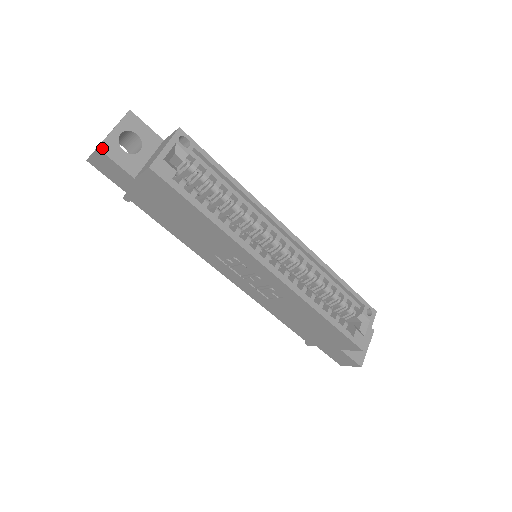
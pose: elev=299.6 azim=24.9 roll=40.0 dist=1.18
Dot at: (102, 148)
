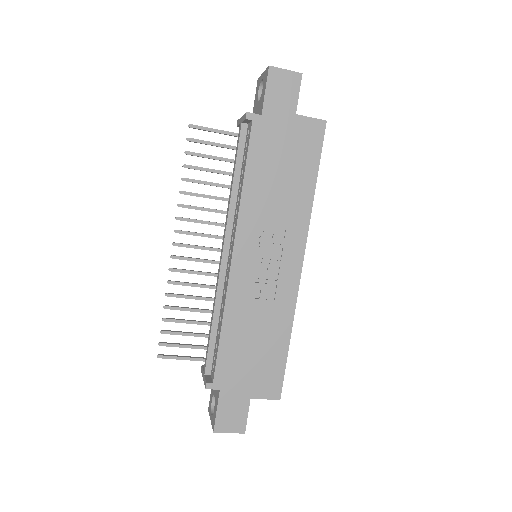
Dot at: (301, 77)
